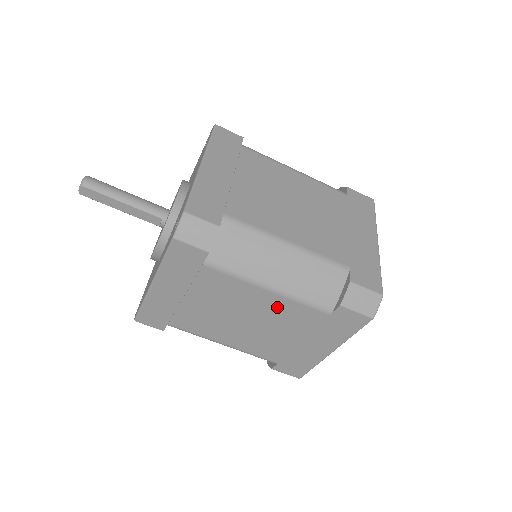
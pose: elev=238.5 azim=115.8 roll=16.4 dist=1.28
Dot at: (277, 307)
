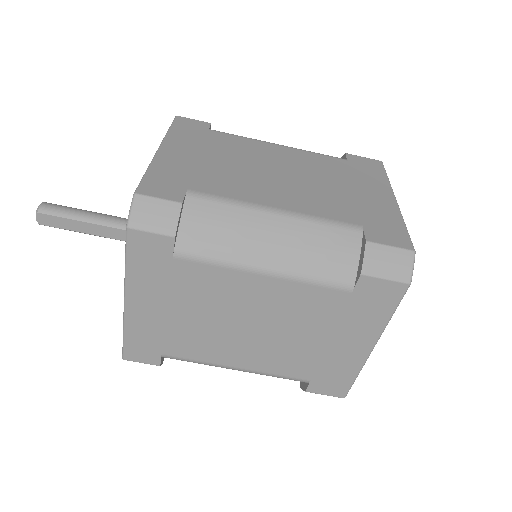
Dot at: (282, 297)
